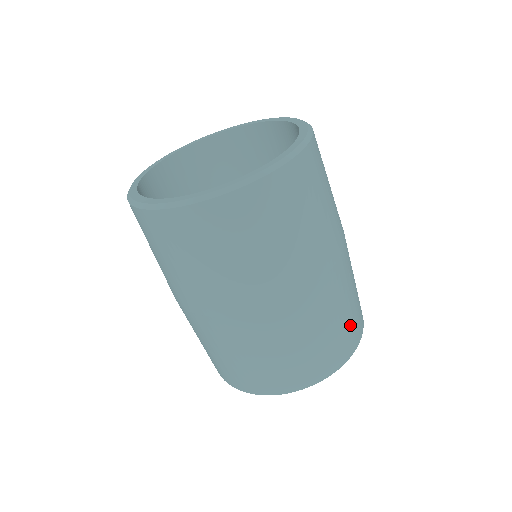
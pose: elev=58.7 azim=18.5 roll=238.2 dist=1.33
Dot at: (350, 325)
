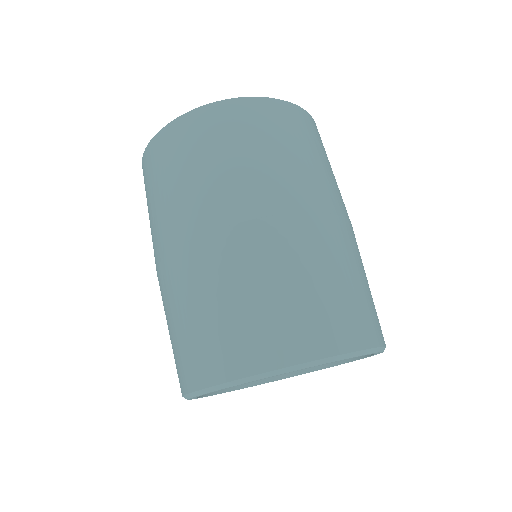
Dot at: (329, 308)
